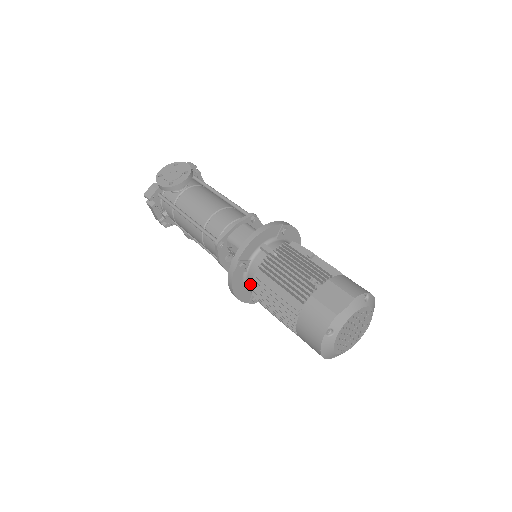
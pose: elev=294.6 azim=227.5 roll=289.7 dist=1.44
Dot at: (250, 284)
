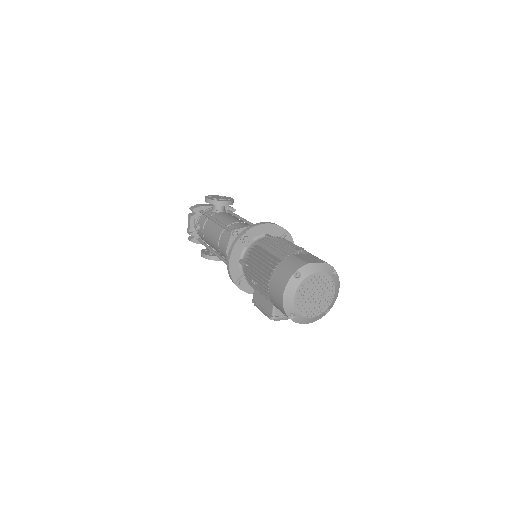
Dot at: (245, 259)
